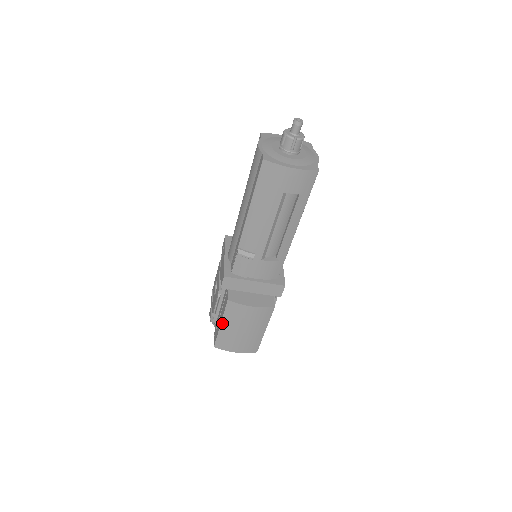
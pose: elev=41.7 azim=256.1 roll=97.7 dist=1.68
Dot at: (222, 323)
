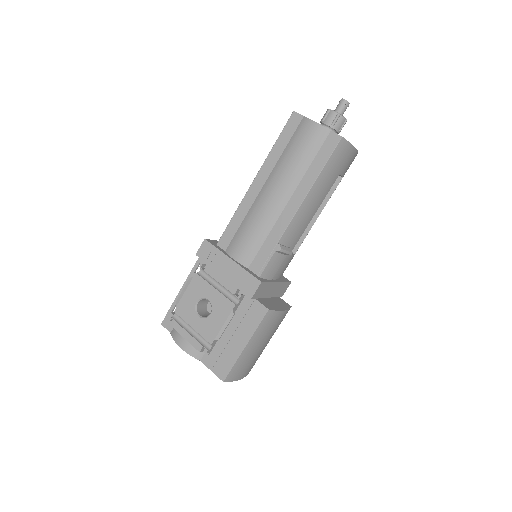
Dot at: (248, 344)
